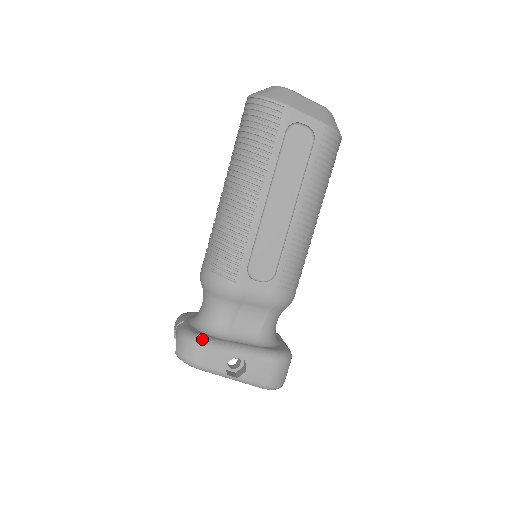
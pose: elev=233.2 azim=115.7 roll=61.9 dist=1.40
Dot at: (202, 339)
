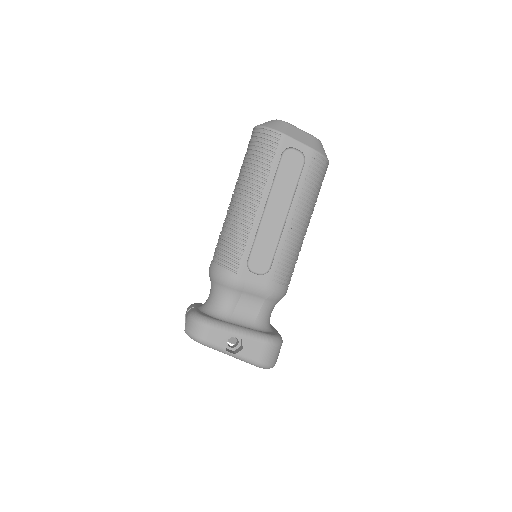
Dot at: (207, 319)
